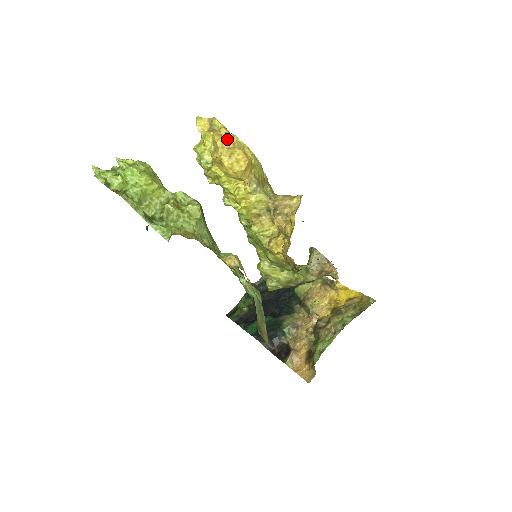
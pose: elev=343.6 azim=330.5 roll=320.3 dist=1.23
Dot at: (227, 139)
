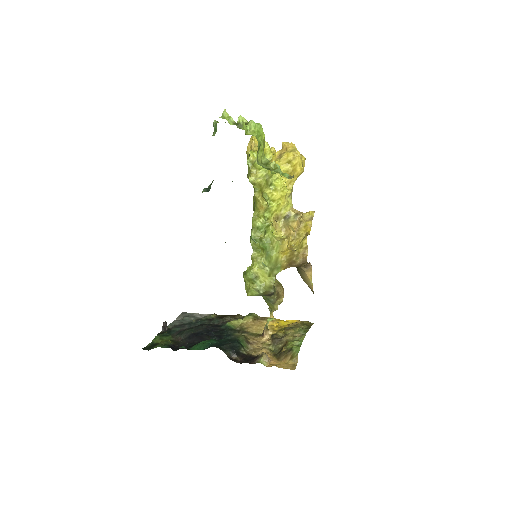
Dot at: occluded
